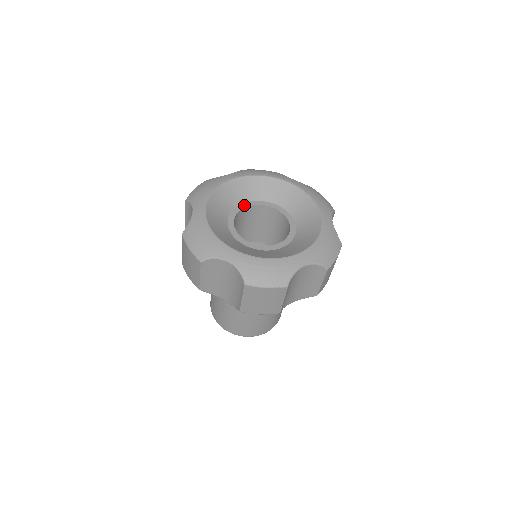
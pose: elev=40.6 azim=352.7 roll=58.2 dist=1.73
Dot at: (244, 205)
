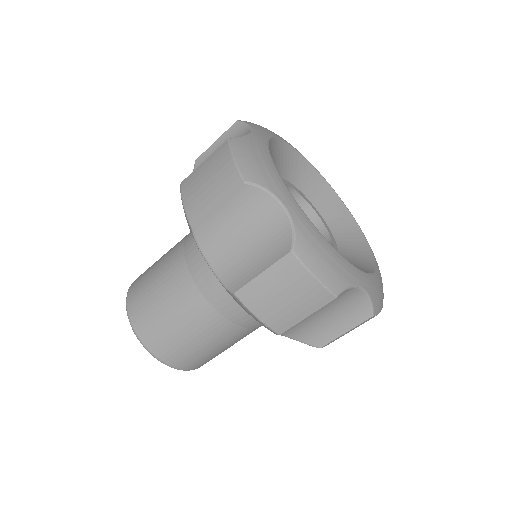
Dot at: (291, 184)
